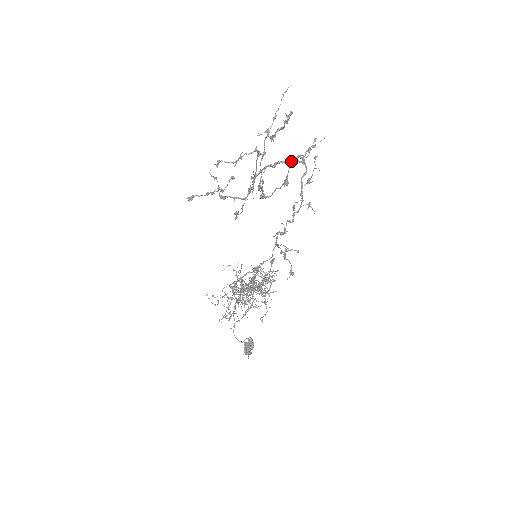
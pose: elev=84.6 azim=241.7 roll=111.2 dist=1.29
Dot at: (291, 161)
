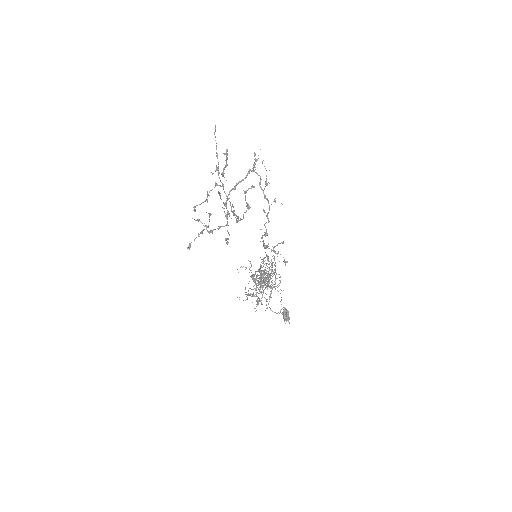
Dot at: (244, 192)
